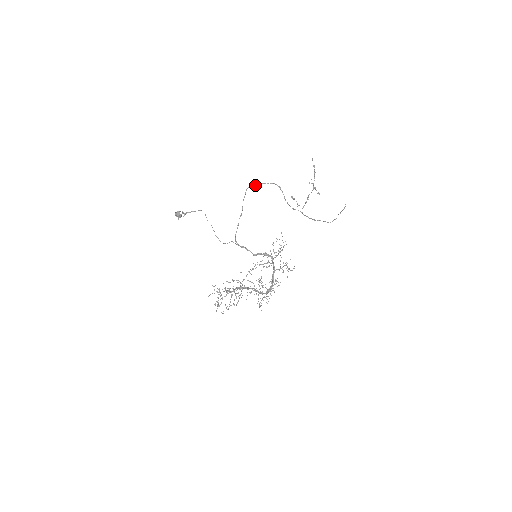
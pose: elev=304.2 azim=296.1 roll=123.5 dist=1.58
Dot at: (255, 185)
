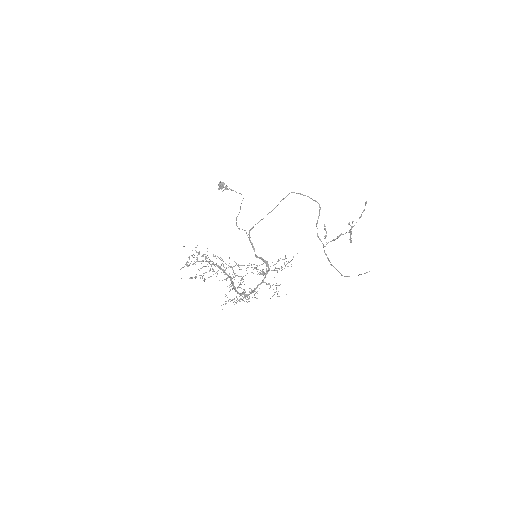
Dot at: occluded
